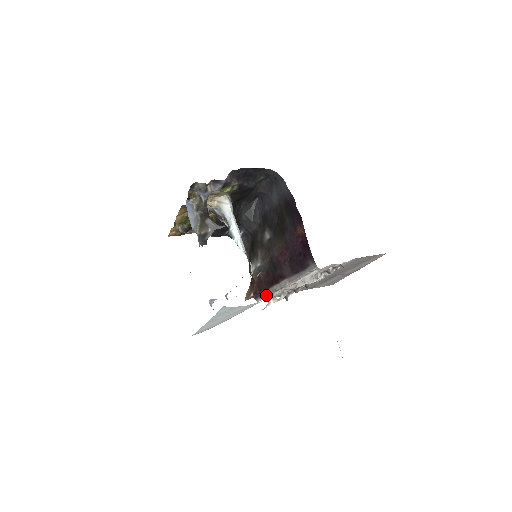
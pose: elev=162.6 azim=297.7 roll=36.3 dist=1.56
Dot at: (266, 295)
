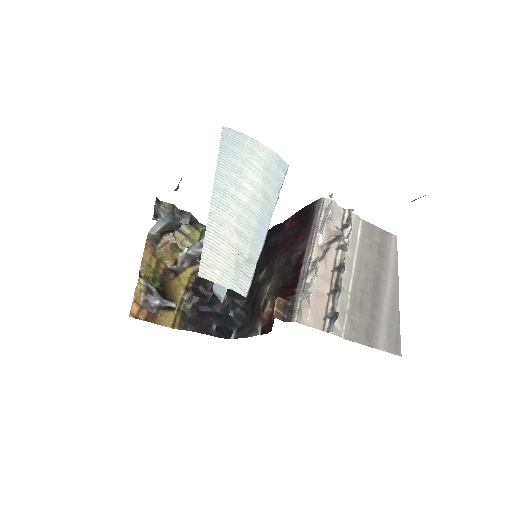
Dot at: (299, 295)
